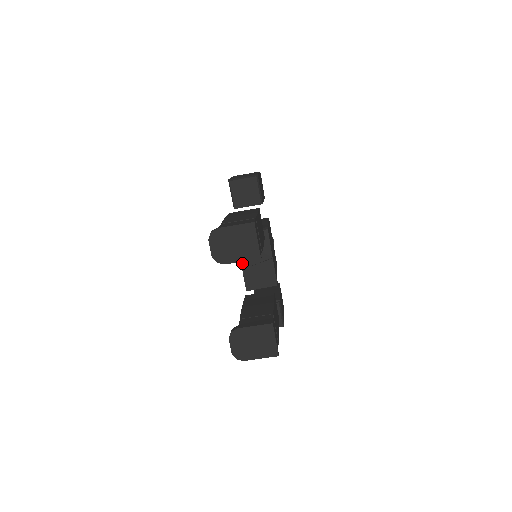
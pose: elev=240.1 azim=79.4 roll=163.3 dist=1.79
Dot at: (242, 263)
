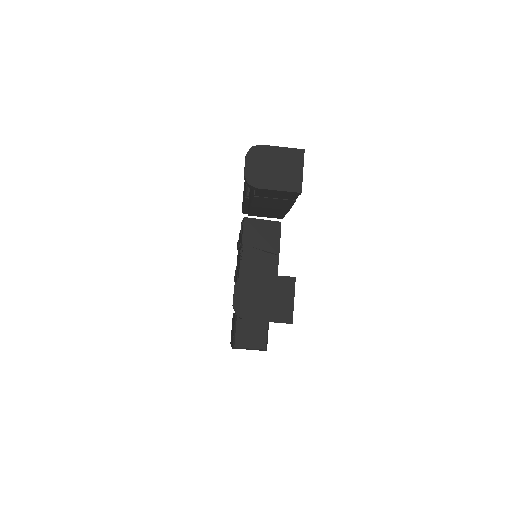
Dot at: (242, 253)
